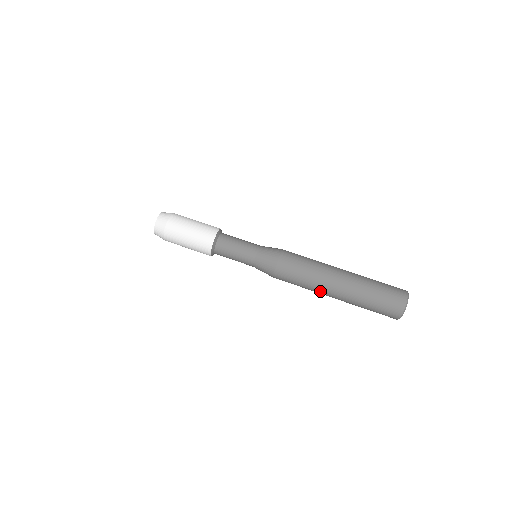
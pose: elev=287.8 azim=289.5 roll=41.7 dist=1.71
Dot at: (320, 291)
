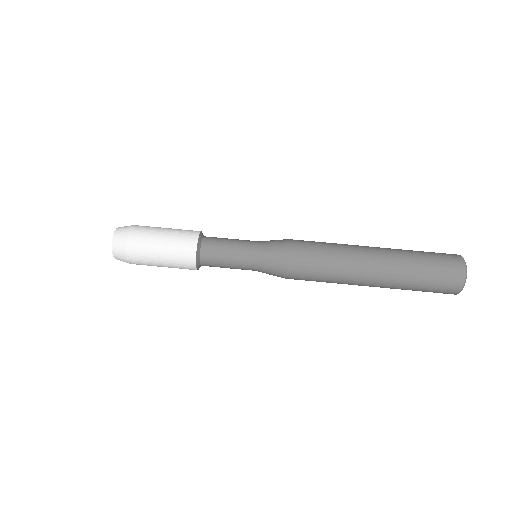
Dot at: (354, 265)
